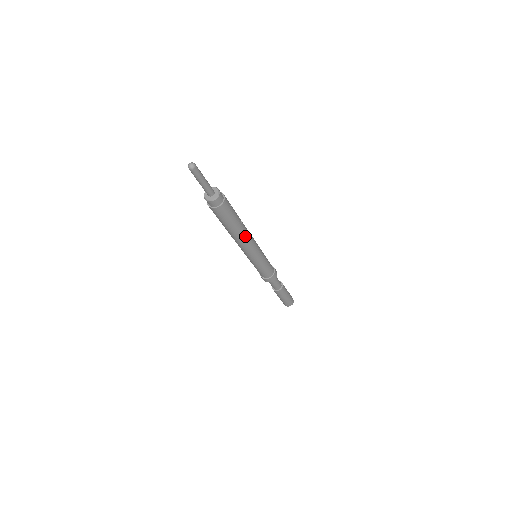
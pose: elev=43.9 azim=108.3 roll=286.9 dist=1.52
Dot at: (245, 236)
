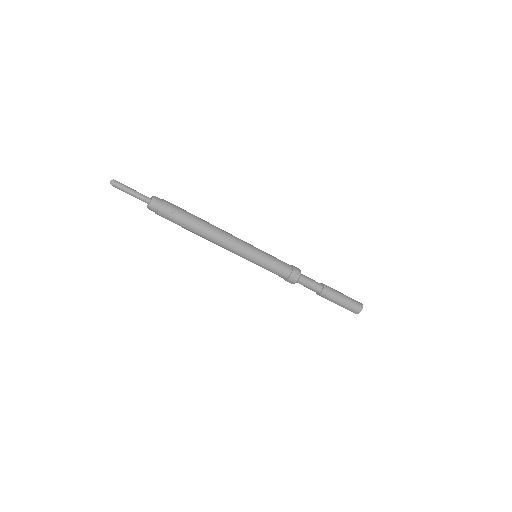
Dot at: (212, 238)
